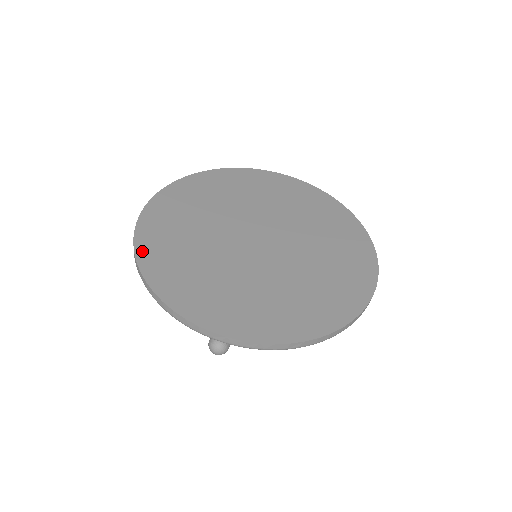
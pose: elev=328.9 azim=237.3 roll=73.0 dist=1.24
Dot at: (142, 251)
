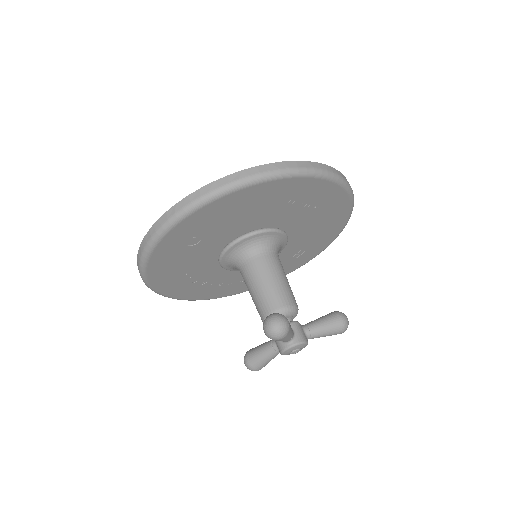
Dot at: occluded
